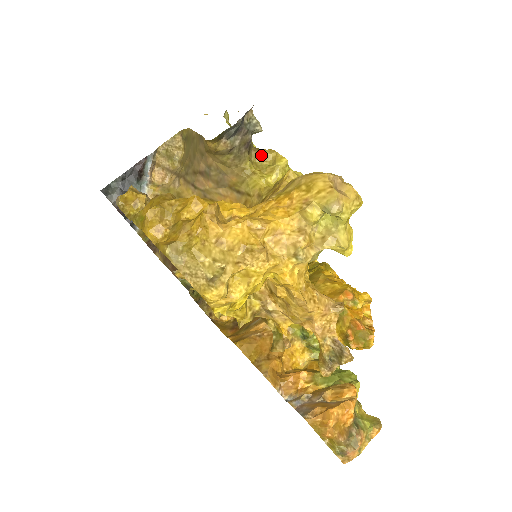
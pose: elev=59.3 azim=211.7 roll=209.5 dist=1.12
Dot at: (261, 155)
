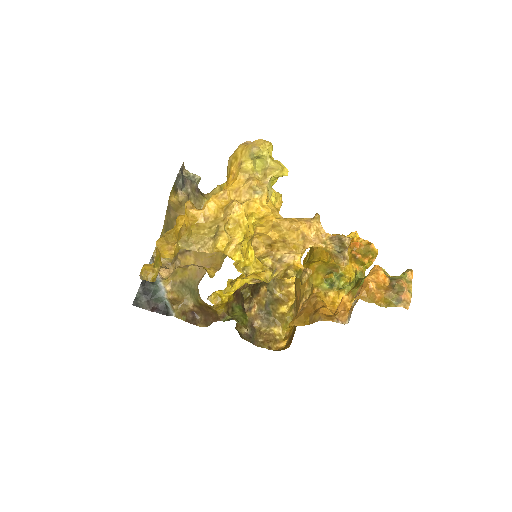
Dot at: (211, 193)
